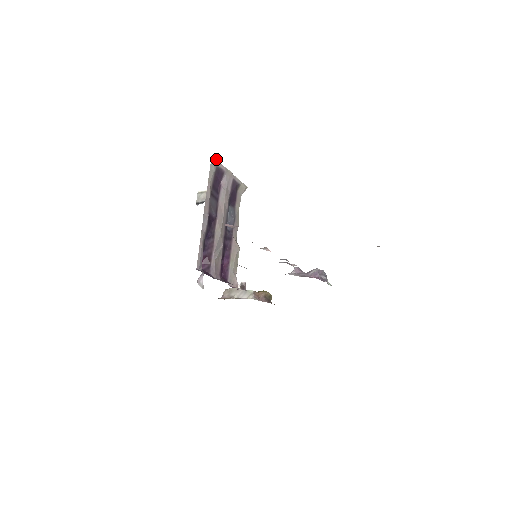
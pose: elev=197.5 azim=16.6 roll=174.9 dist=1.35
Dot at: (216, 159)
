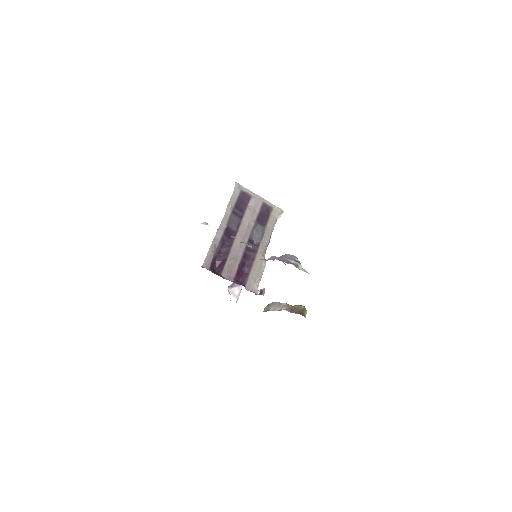
Dot at: (241, 185)
